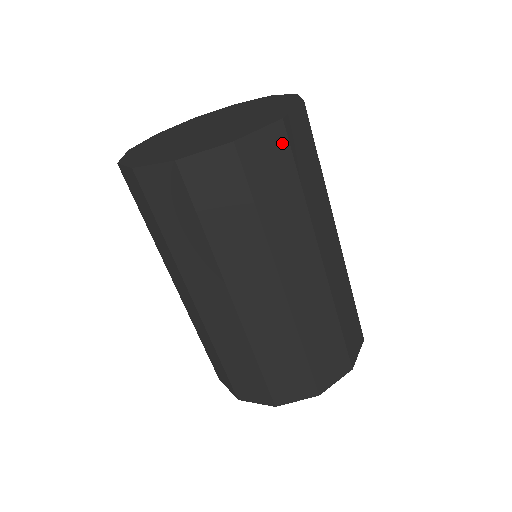
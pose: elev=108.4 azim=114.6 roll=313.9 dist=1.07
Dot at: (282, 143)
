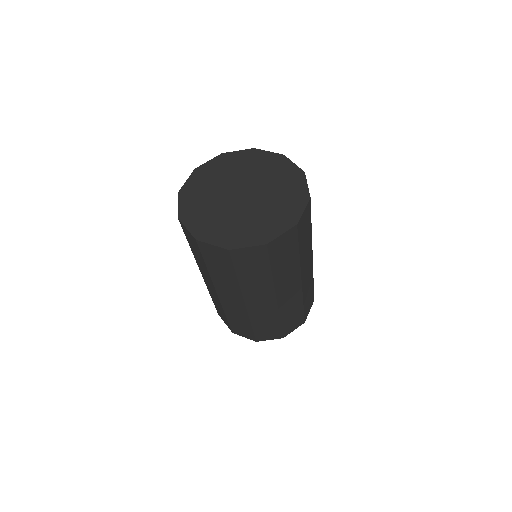
Dot at: (294, 236)
